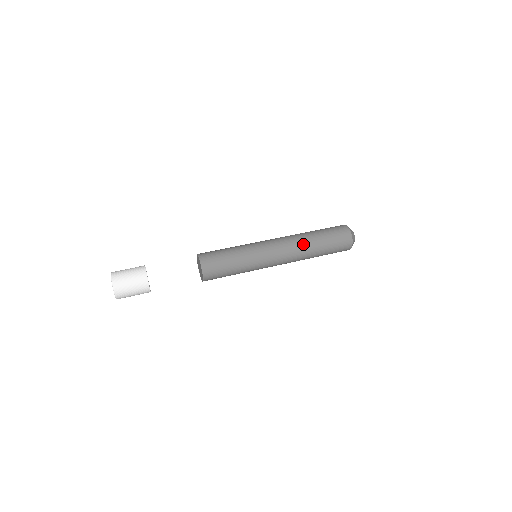
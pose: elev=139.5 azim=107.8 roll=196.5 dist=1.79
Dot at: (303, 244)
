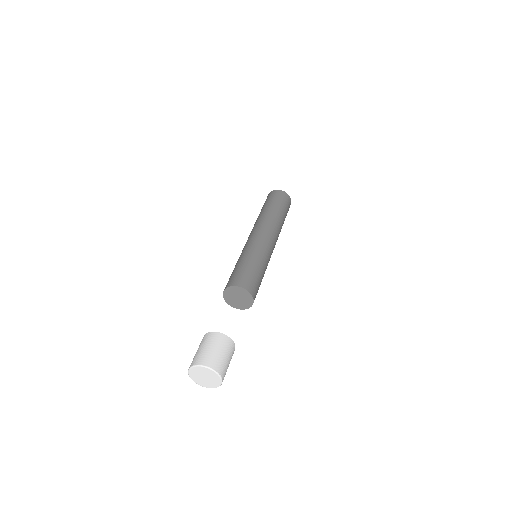
Dot at: (279, 224)
